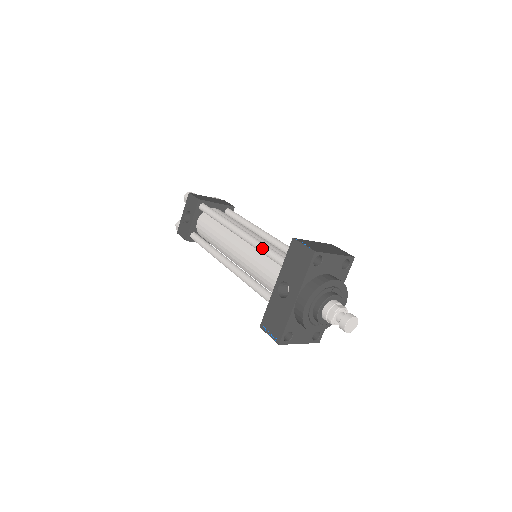
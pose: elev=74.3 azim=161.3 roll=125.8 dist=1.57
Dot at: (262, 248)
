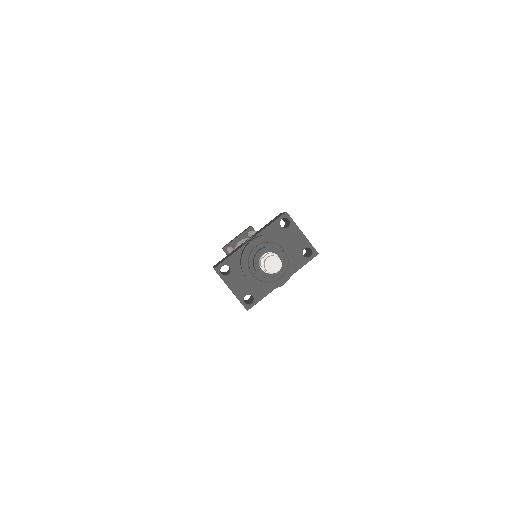
Dot at: occluded
